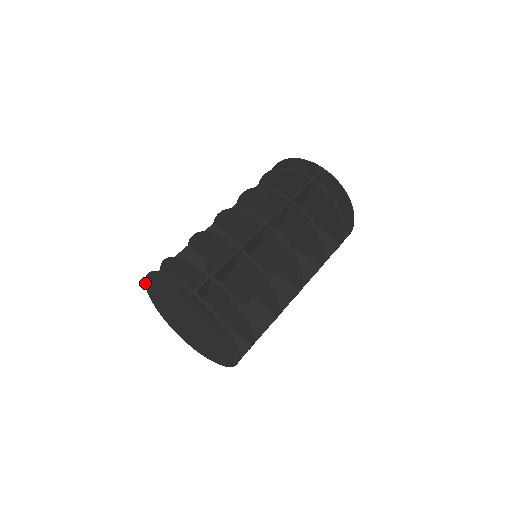
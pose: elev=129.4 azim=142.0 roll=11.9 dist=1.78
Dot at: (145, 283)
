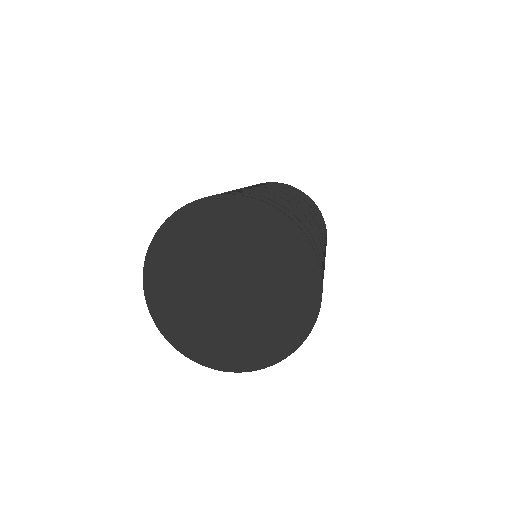
Dot at: (144, 289)
